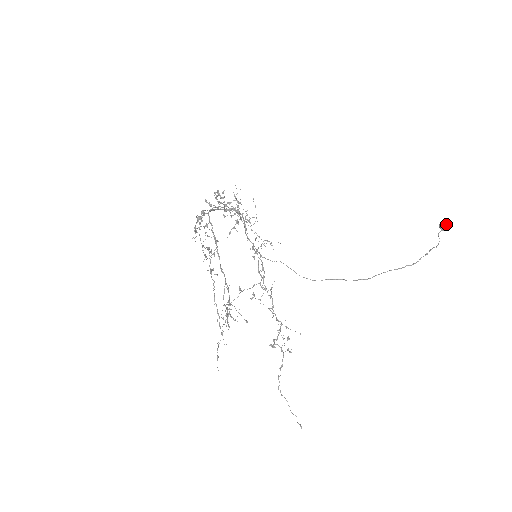
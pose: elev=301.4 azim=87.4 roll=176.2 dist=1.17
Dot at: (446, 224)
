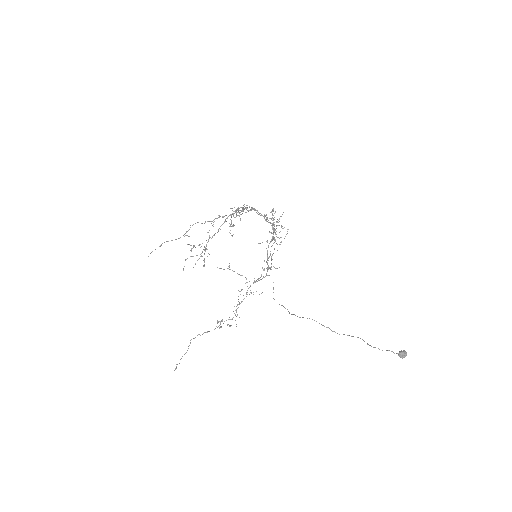
Dot at: (405, 353)
